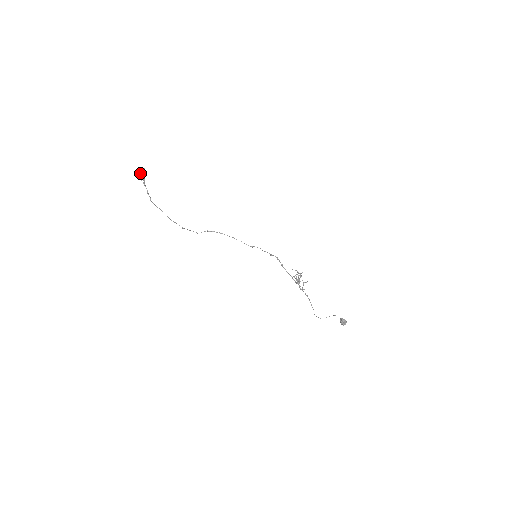
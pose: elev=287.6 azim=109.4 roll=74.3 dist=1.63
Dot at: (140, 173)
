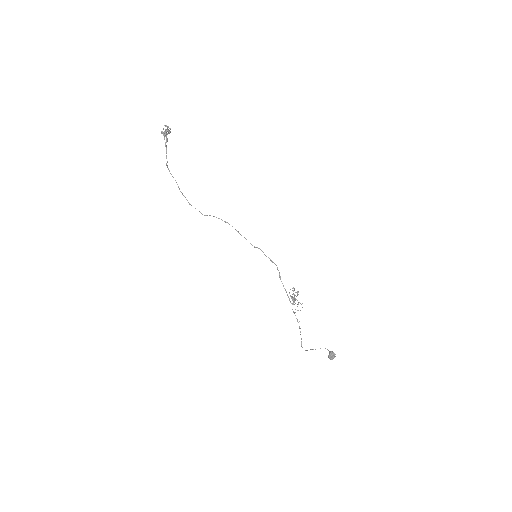
Dot at: (165, 132)
